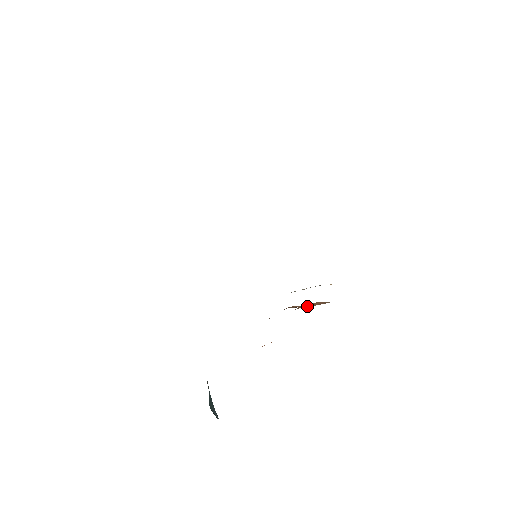
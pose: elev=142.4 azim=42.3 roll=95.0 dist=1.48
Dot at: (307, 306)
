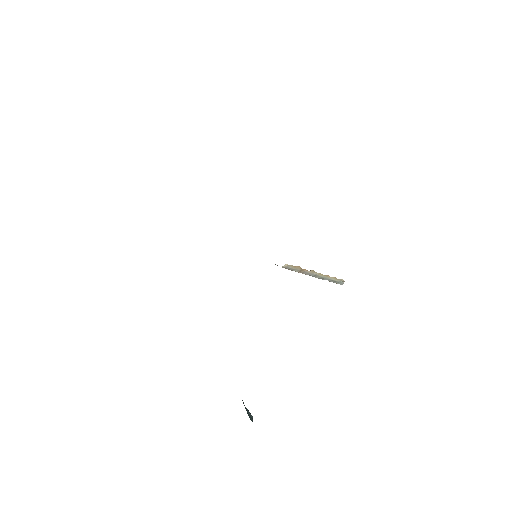
Dot at: occluded
